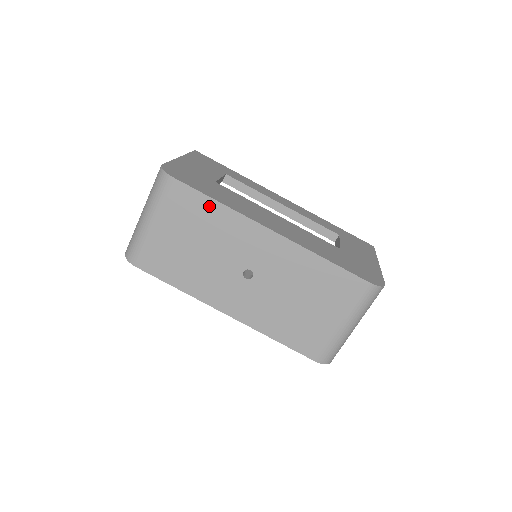
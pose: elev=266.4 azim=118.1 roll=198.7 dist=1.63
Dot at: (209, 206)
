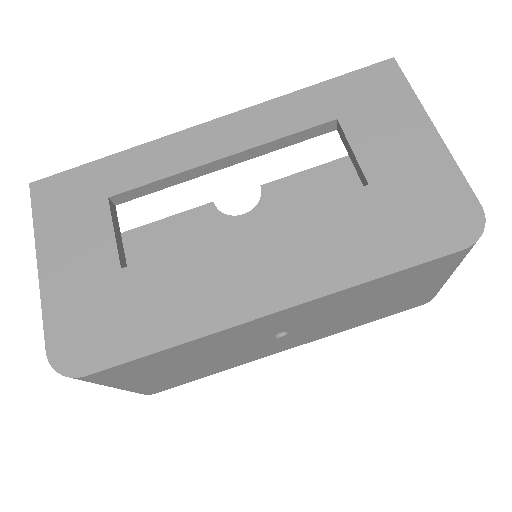
Dot at: (163, 355)
